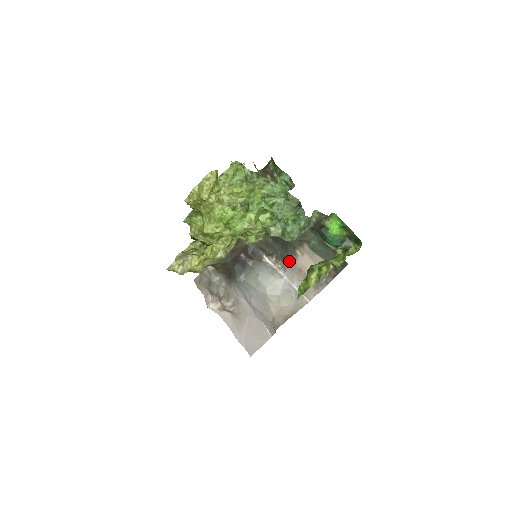
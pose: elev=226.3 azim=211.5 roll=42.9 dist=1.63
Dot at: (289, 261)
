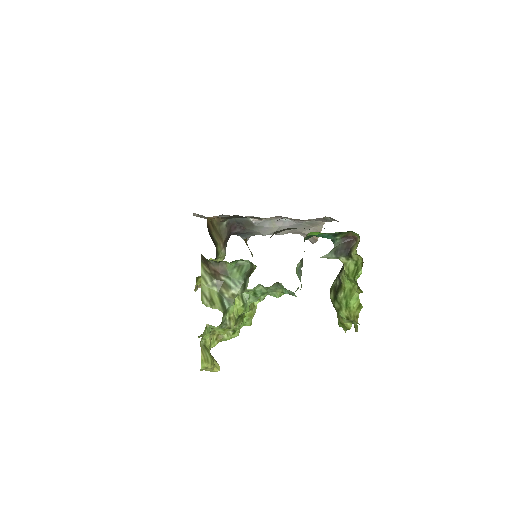
Dot at: occluded
